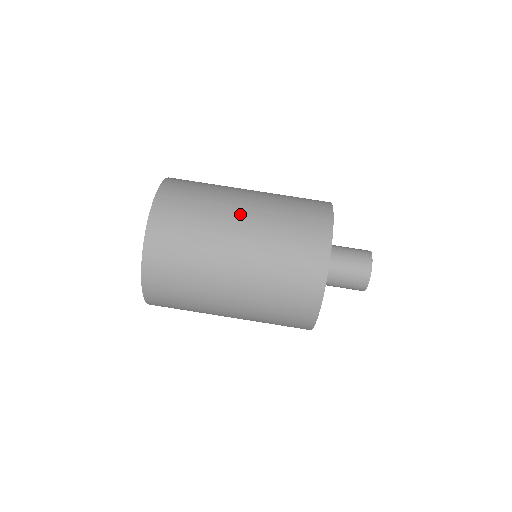
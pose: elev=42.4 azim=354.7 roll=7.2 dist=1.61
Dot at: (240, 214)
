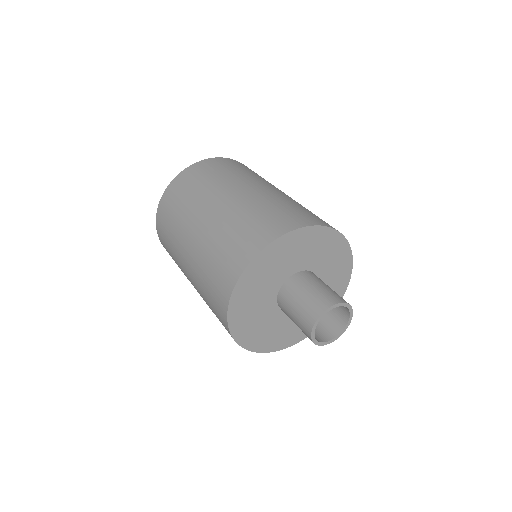
Dot at: (217, 201)
